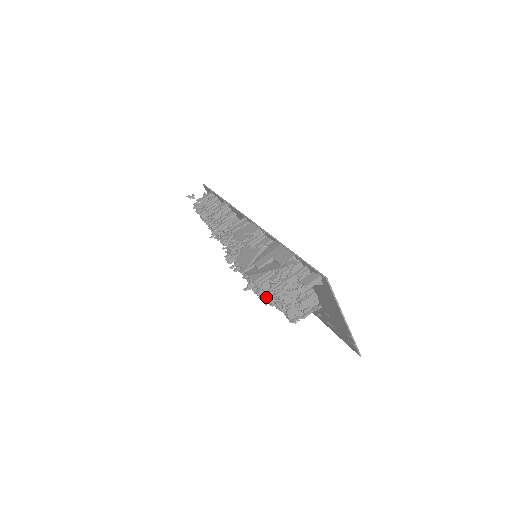
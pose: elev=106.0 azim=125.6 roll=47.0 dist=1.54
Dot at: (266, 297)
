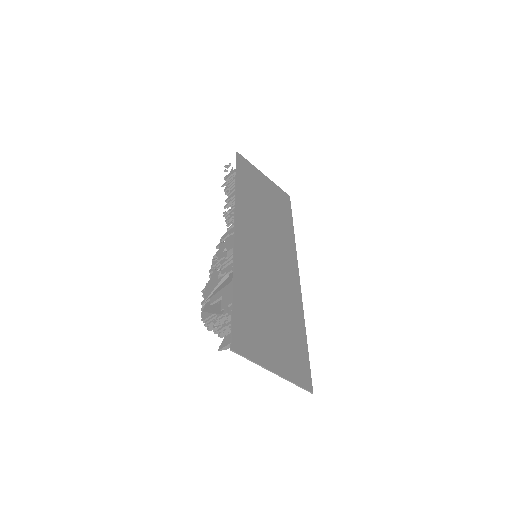
Dot at: occluded
